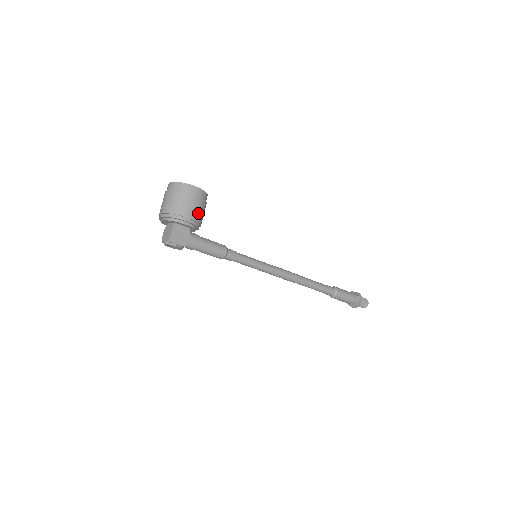
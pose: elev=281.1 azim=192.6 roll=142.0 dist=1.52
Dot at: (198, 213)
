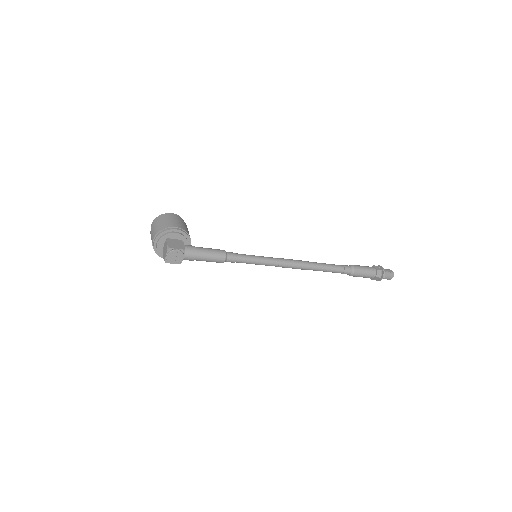
Dot at: (181, 225)
